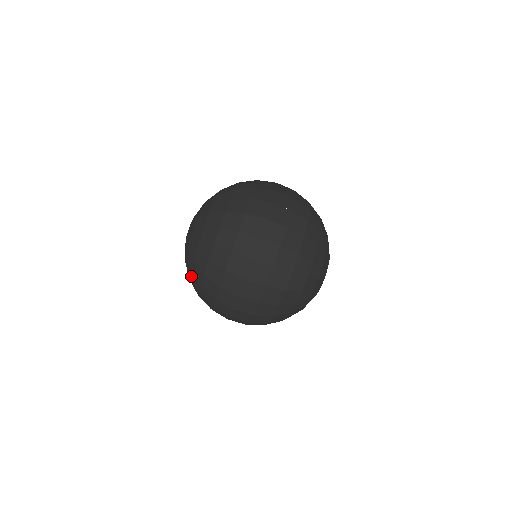
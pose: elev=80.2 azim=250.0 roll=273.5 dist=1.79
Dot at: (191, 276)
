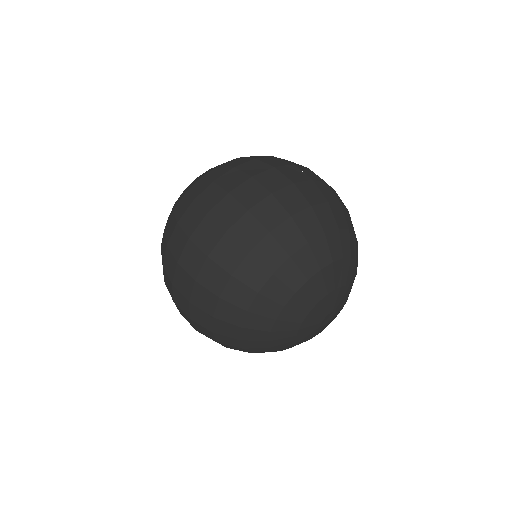
Dot at: (179, 198)
